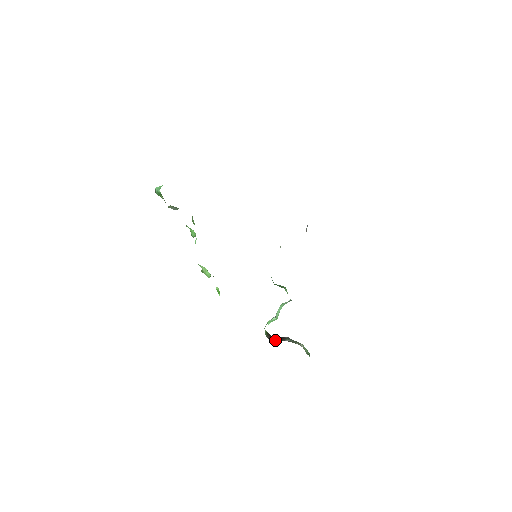
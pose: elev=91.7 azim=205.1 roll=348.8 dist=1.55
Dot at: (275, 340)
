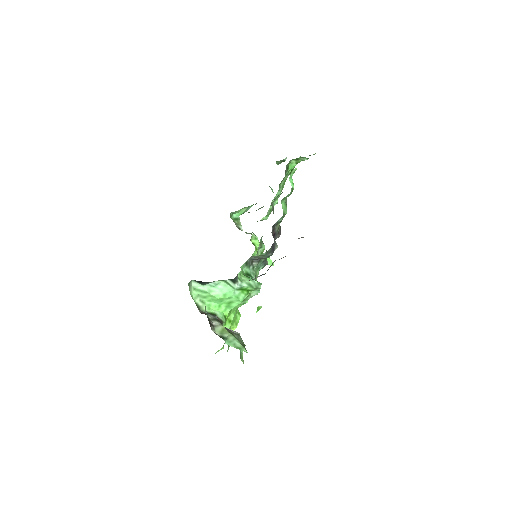
Dot at: occluded
